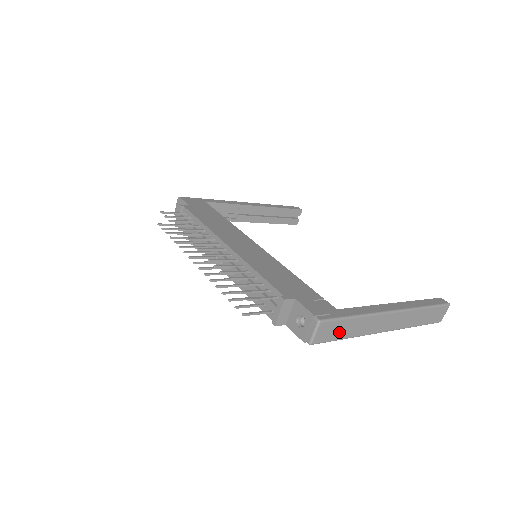
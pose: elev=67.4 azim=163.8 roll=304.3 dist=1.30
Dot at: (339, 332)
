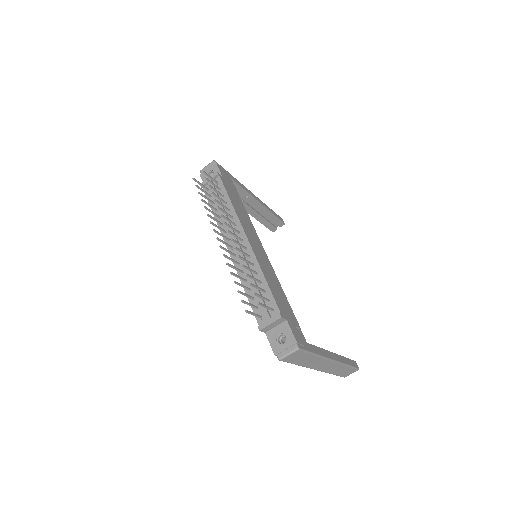
Dot at: (299, 360)
